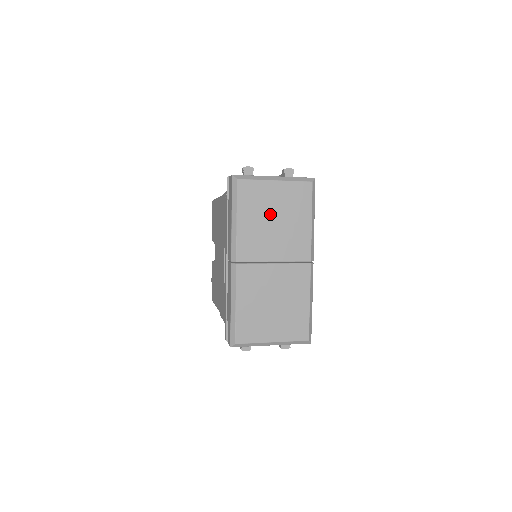
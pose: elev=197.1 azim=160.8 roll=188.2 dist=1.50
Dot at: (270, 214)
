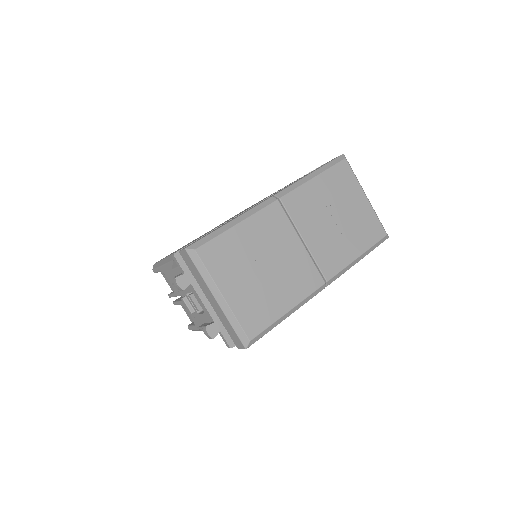
Dot at: (339, 208)
